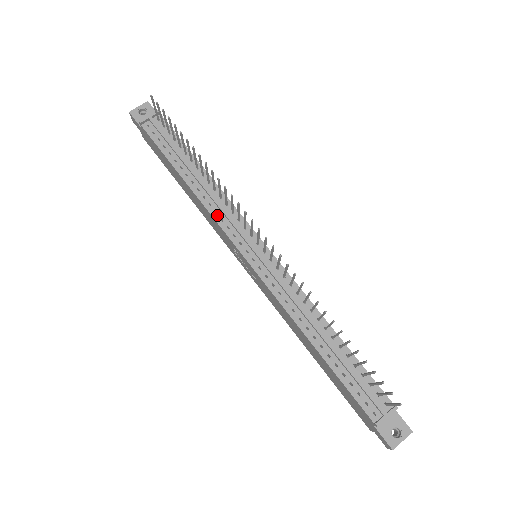
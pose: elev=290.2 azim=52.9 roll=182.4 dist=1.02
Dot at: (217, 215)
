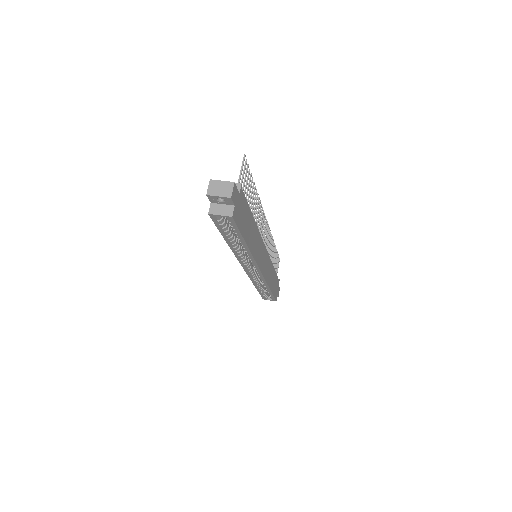
Dot at: occluded
